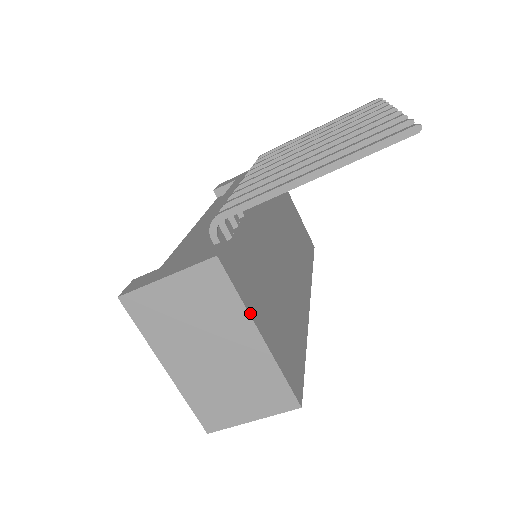
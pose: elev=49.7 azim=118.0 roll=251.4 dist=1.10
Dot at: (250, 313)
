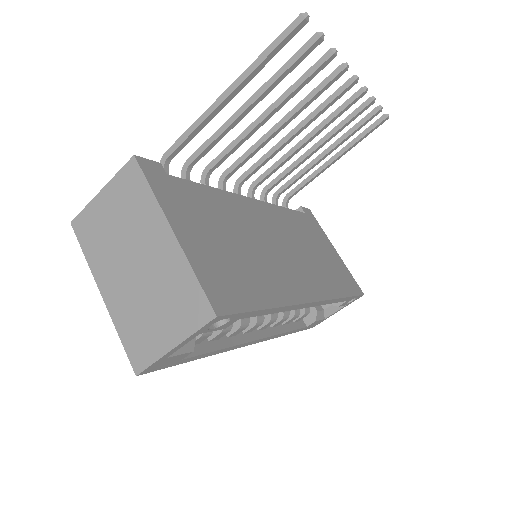
Dot at: (163, 208)
